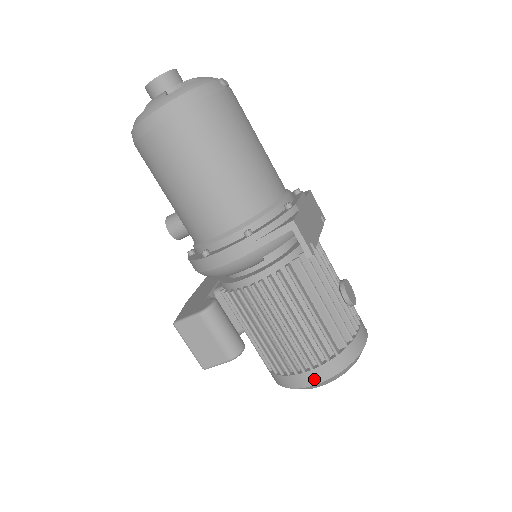
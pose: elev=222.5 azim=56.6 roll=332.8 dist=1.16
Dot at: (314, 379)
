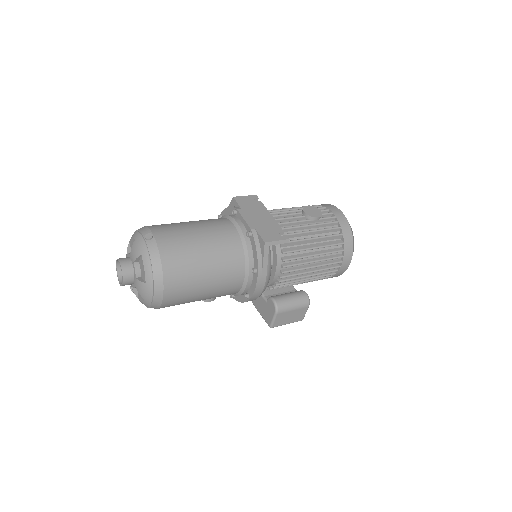
Dot at: (347, 263)
